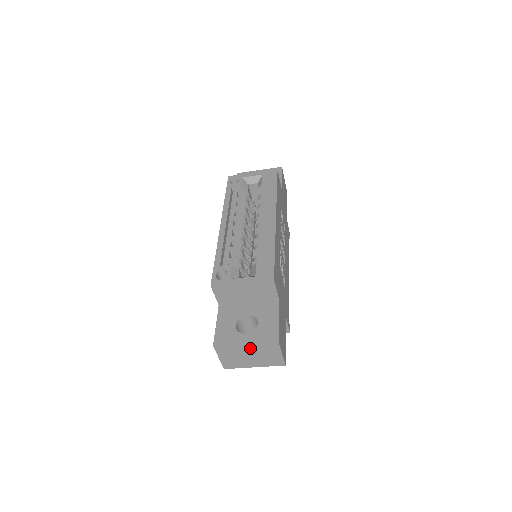
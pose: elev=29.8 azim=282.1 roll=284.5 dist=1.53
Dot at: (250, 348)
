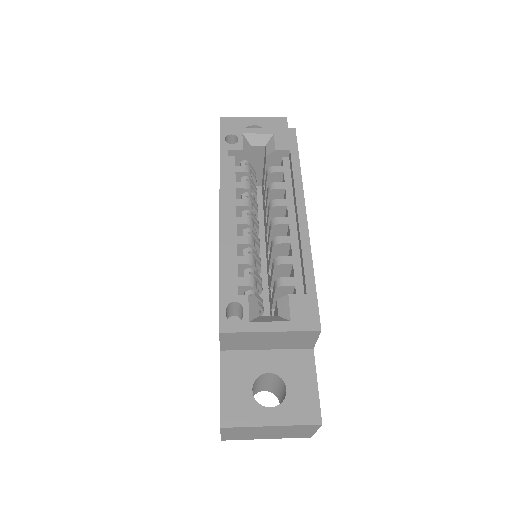
Dot at: (275, 428)
